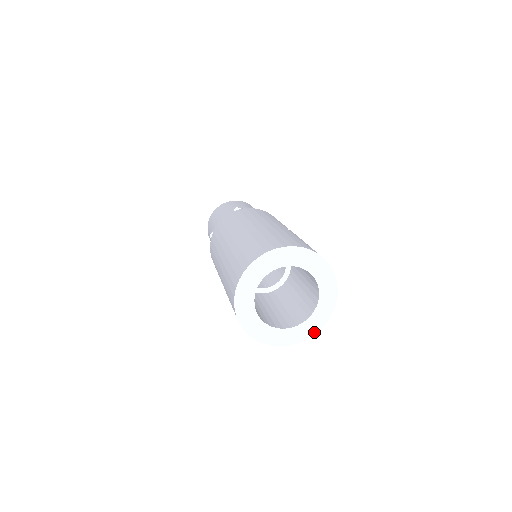
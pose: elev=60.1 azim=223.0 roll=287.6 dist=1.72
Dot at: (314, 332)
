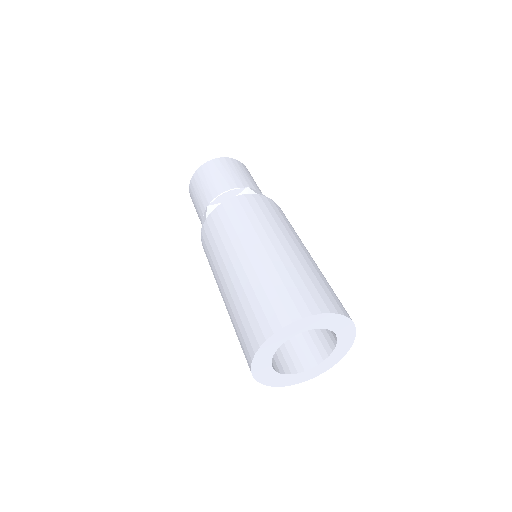
Dot at: (308, 379)
